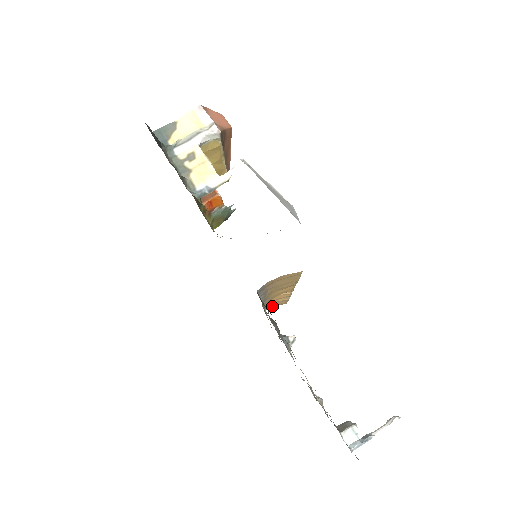
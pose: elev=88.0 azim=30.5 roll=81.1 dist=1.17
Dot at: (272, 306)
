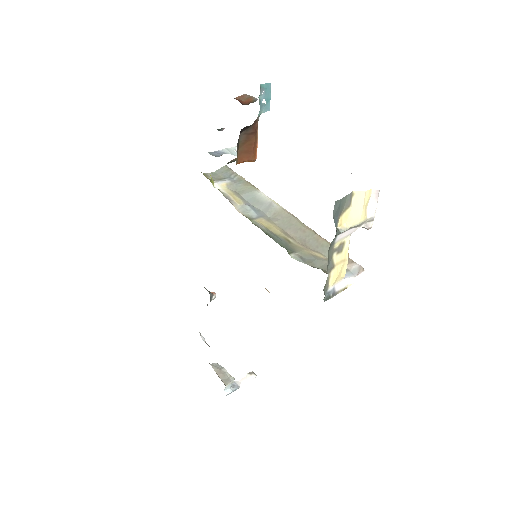
Dot at: occluded
